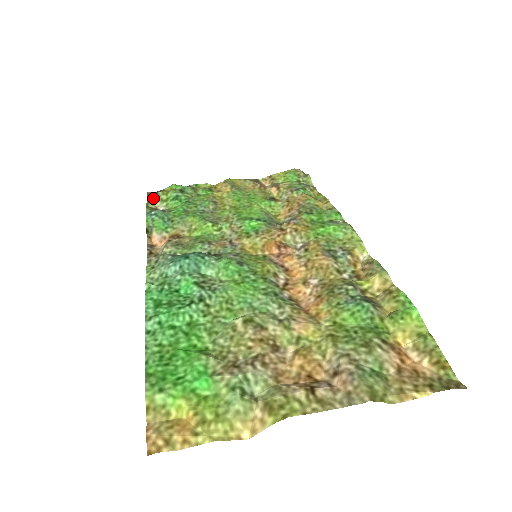
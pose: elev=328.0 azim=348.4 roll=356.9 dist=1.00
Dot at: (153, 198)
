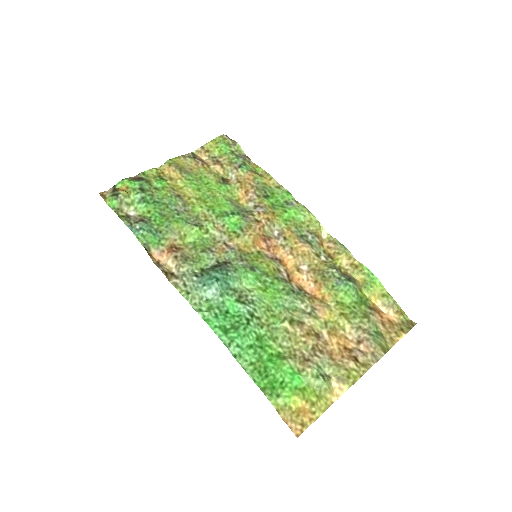
Dot at: (116, 203)
